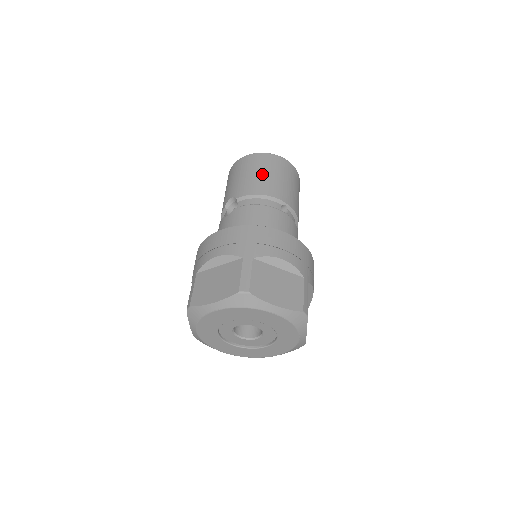
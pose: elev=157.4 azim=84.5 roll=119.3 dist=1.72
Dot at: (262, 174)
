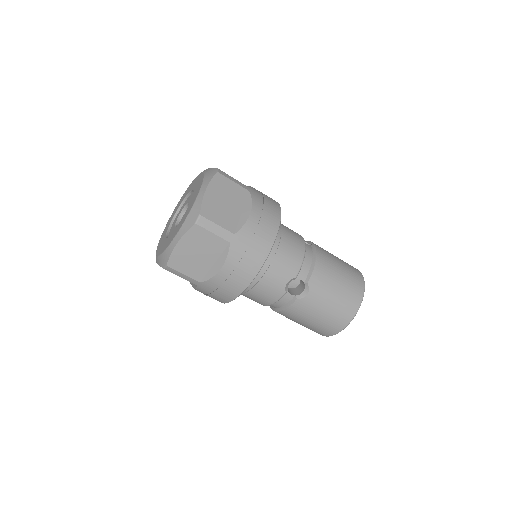
Dot at: occluded
